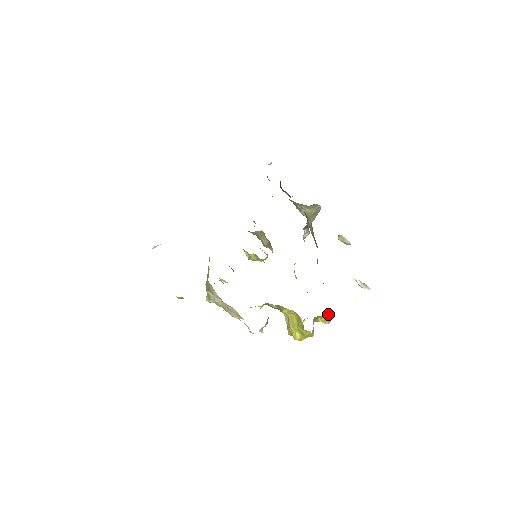
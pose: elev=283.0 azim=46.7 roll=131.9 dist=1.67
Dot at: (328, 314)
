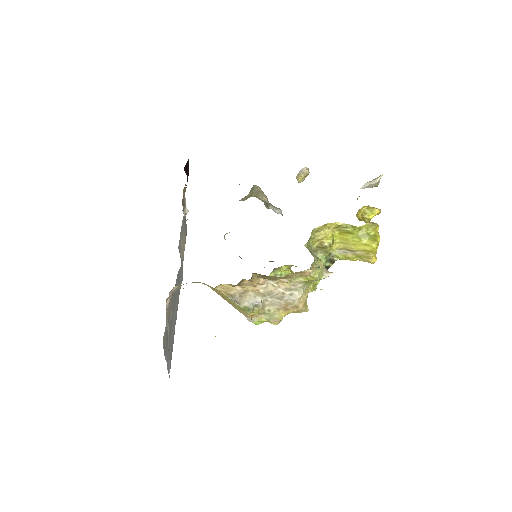
Dot at: occluded
